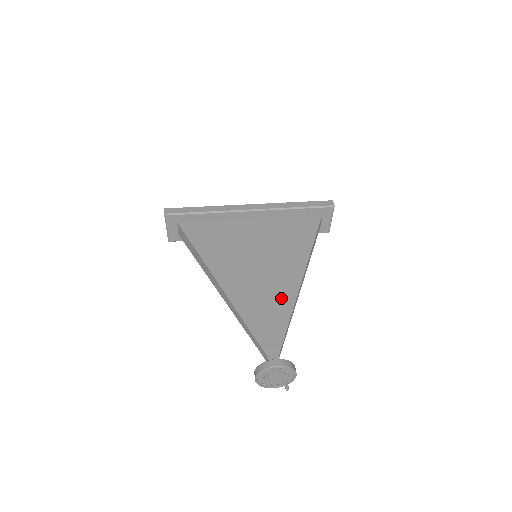
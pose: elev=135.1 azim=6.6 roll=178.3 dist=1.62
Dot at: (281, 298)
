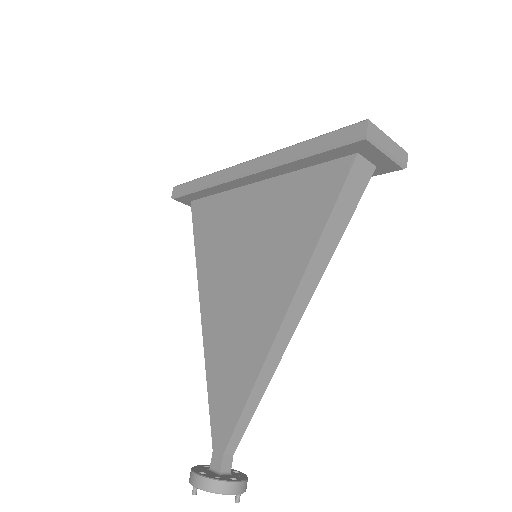
Dot at: (250, 353)
